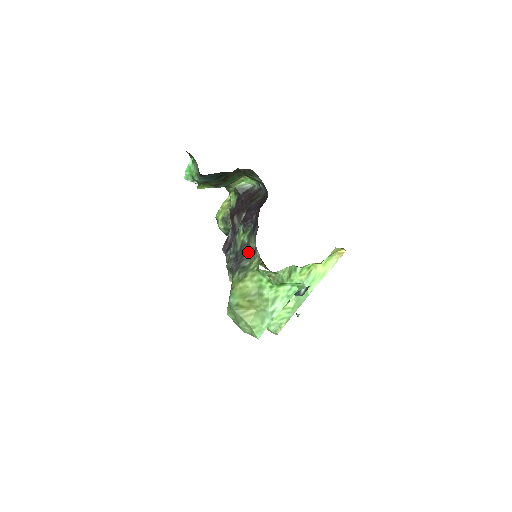
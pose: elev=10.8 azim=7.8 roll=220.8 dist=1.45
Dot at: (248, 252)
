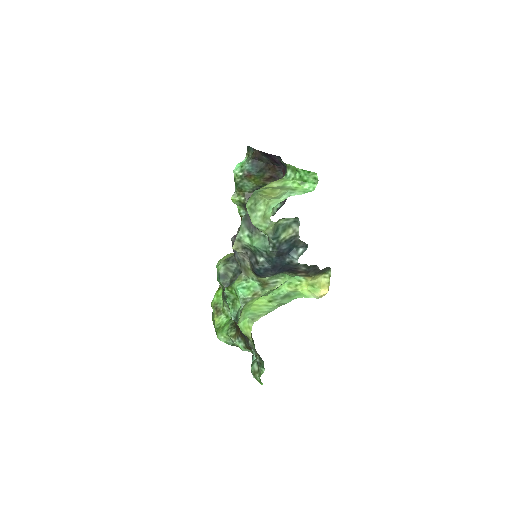
Dot at: occluded
